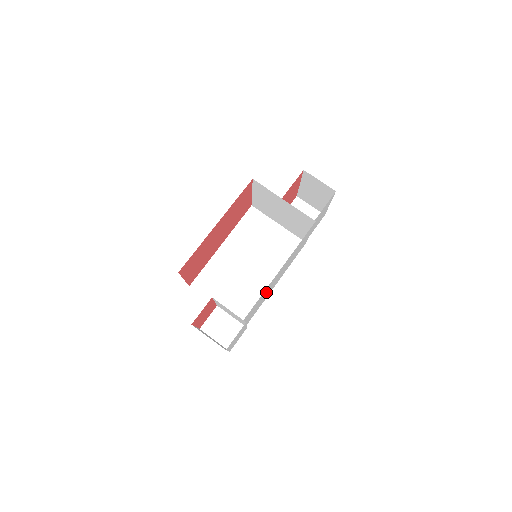
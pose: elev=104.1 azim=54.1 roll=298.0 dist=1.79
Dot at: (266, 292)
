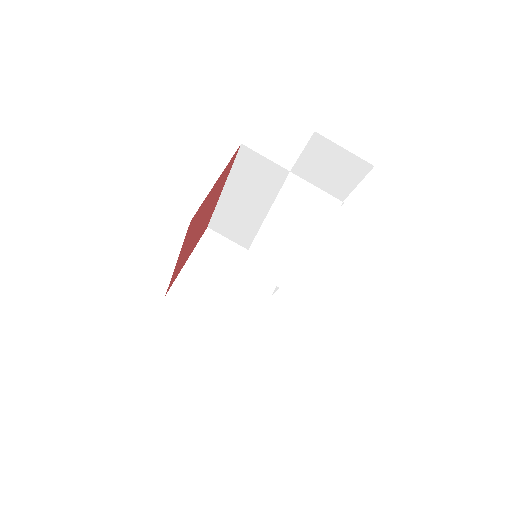
Dot at: occluded
